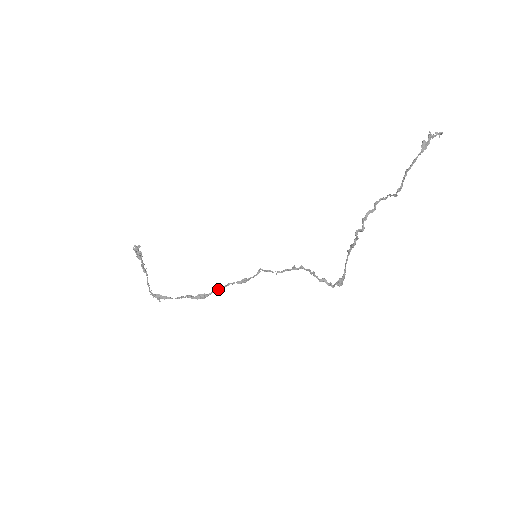
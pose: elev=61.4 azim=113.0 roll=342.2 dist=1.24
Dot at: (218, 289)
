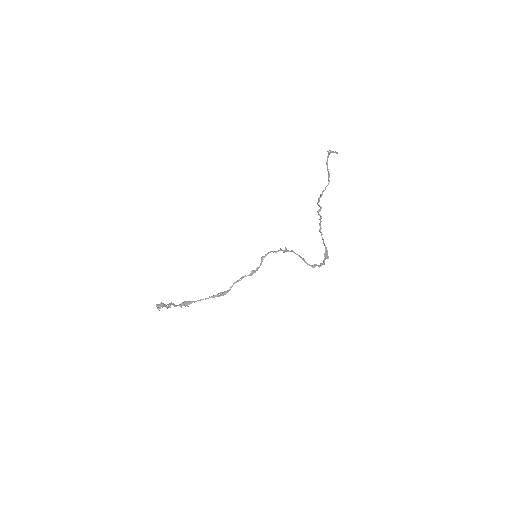
Dot at: (234, 283)
